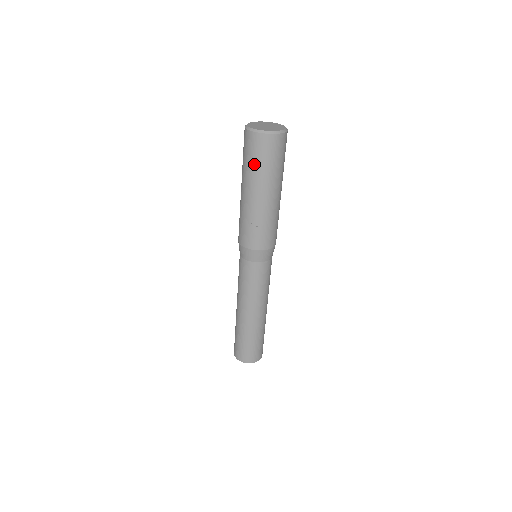
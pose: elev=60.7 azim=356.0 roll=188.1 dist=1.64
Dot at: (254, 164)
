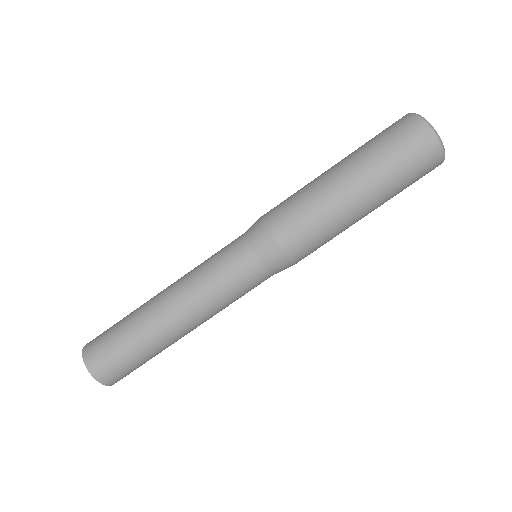
Dot at: (373, 139)
